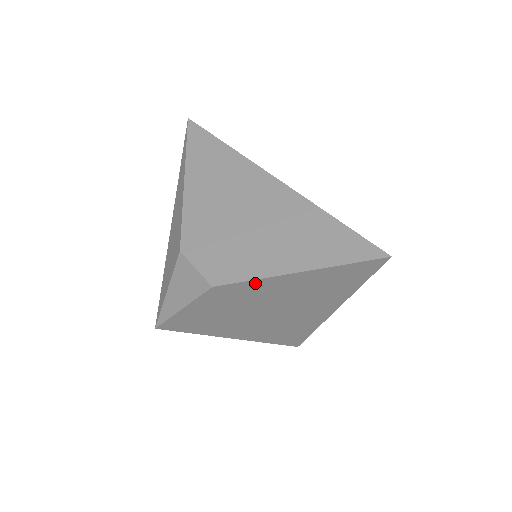
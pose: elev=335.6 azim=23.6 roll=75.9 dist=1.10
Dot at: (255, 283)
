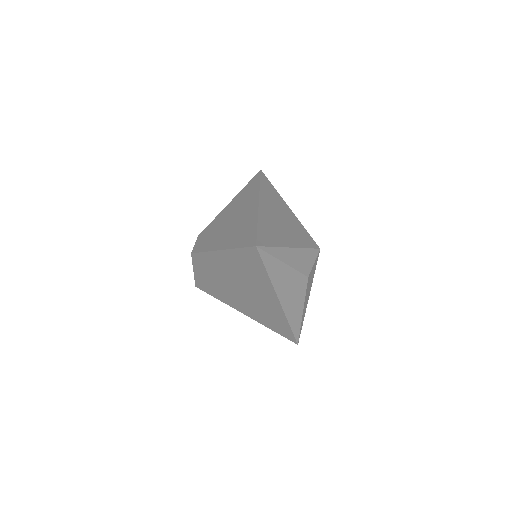
Dot at: (208, 255)
